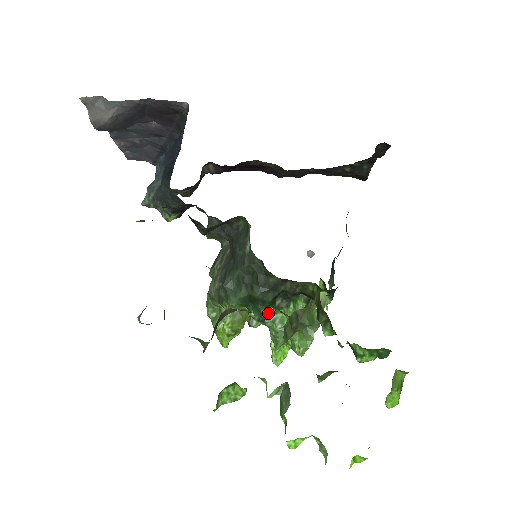
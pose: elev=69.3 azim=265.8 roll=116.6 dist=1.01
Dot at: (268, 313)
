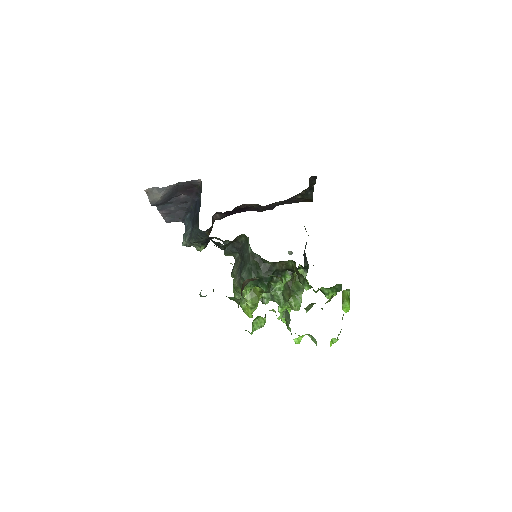
Dot at: (271, 287)
